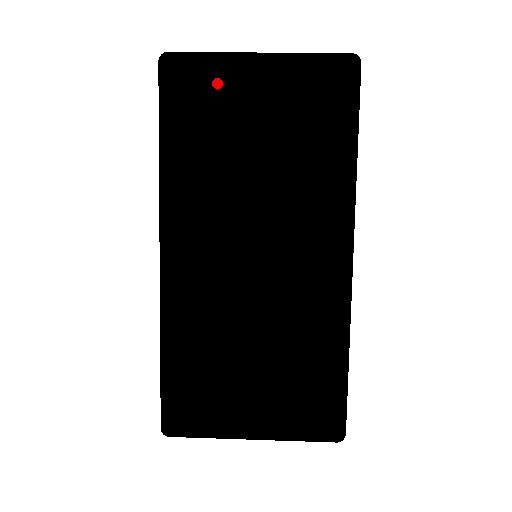
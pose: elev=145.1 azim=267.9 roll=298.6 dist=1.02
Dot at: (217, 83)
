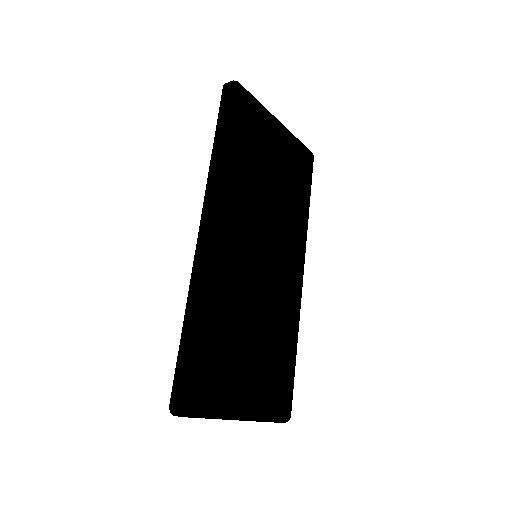
Dot at: (262, 122)
